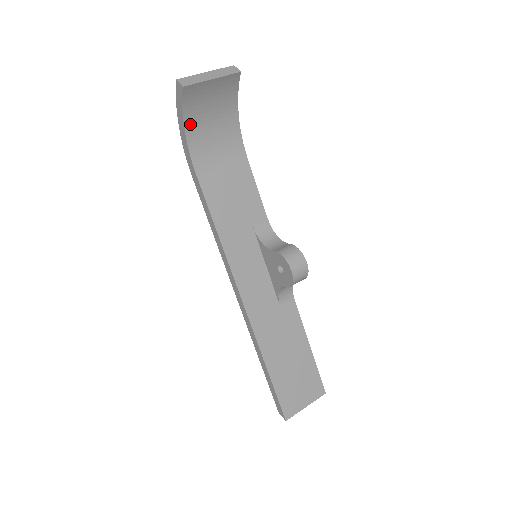
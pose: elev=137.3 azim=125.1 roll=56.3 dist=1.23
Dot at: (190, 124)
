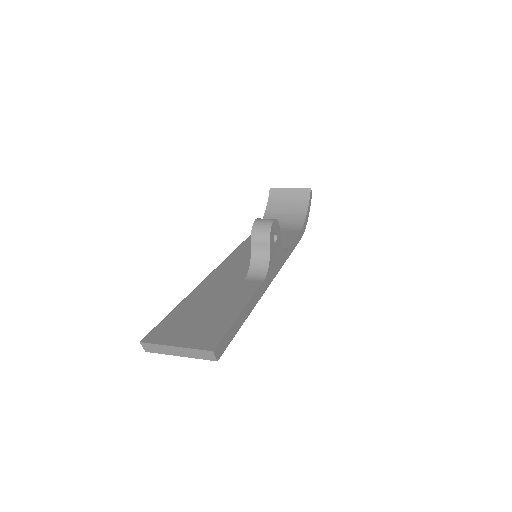
Dot at: (270, 211)
